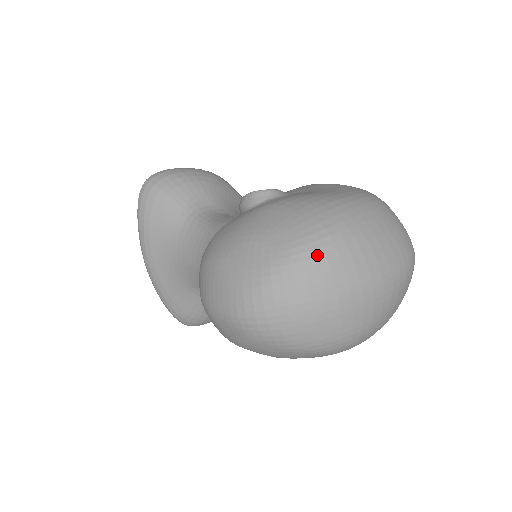
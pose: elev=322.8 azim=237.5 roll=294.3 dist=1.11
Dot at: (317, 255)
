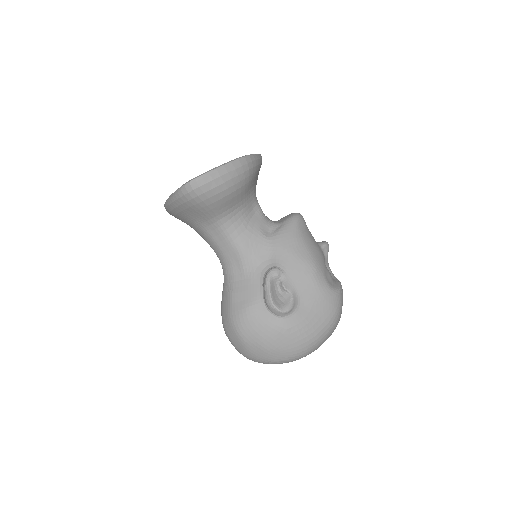
Dot at: (292, 361)
